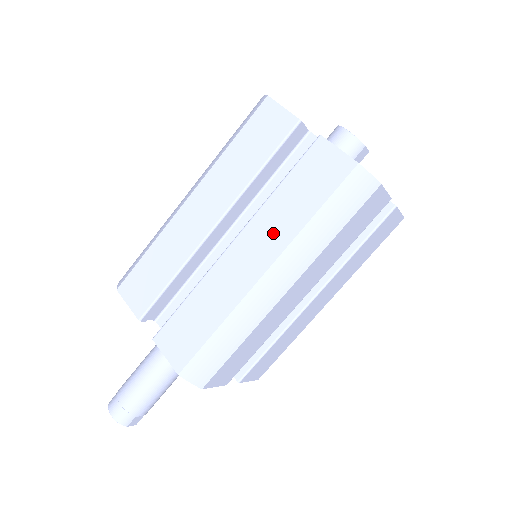
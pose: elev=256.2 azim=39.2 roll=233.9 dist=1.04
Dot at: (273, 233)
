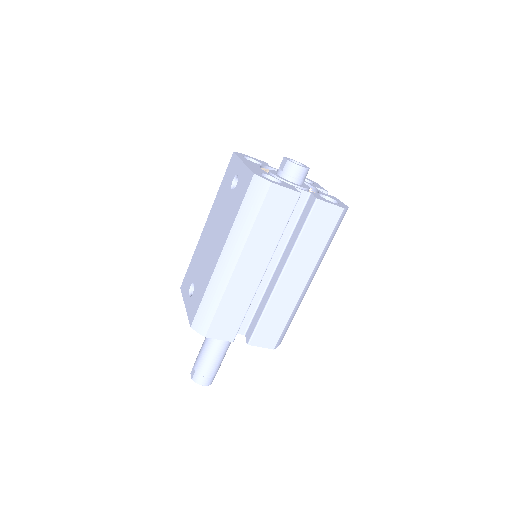
Dot at: (306, 261)
